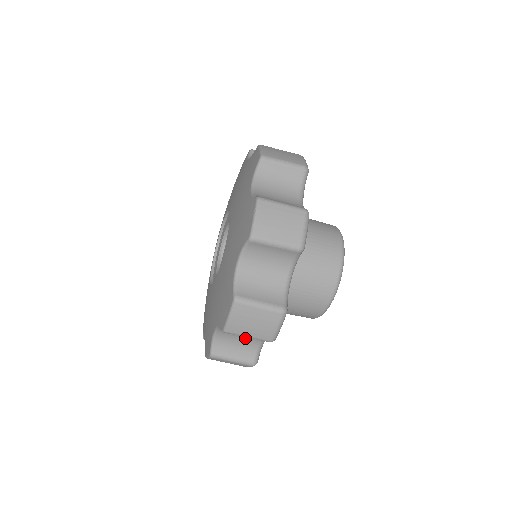
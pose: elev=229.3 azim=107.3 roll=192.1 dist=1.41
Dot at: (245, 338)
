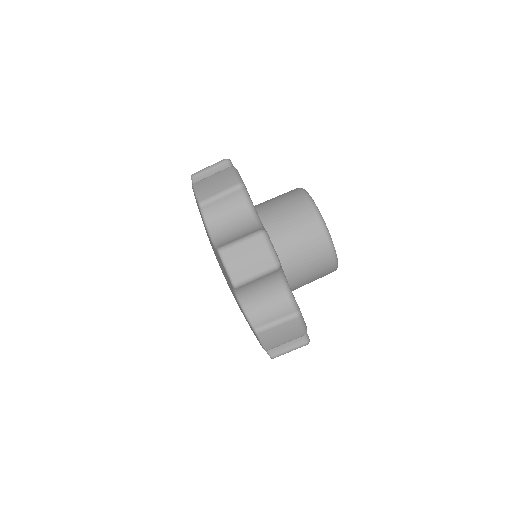
Dot at: (269, 294)
